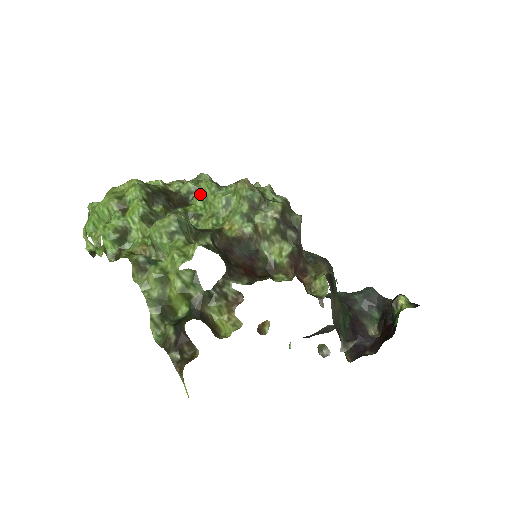
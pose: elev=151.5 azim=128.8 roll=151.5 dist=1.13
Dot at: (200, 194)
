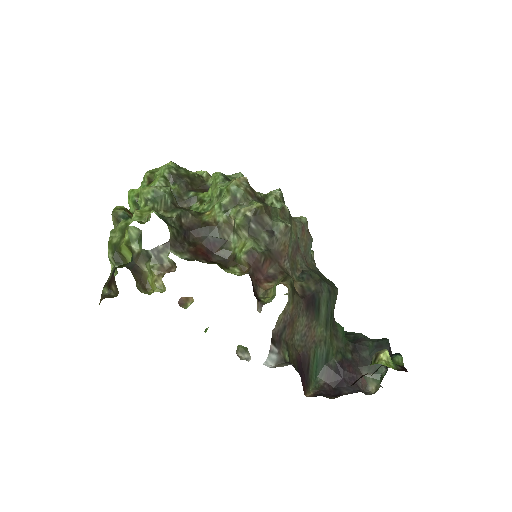
Dot at: (212, 184)
